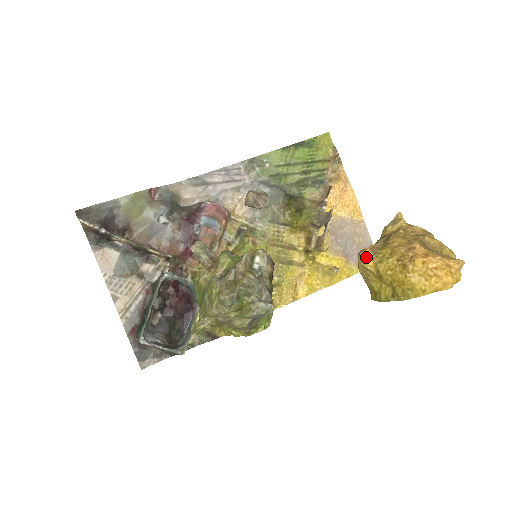
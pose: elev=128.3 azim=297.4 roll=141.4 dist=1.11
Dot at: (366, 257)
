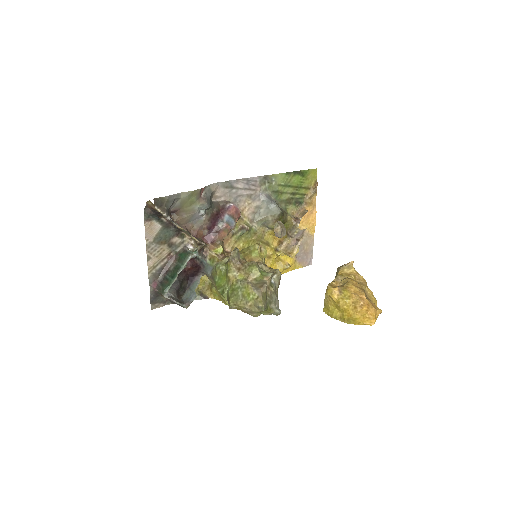
Dot at: (335, 292)
